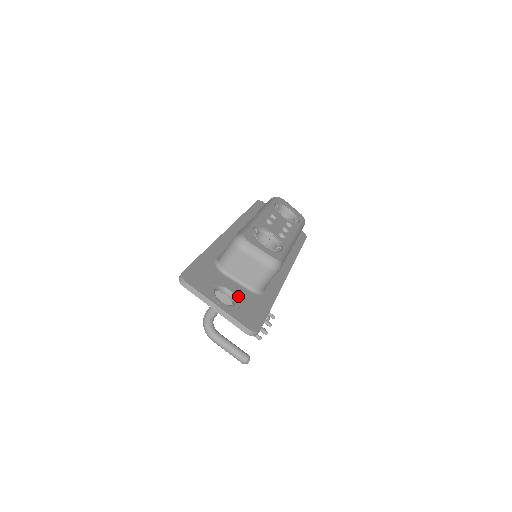
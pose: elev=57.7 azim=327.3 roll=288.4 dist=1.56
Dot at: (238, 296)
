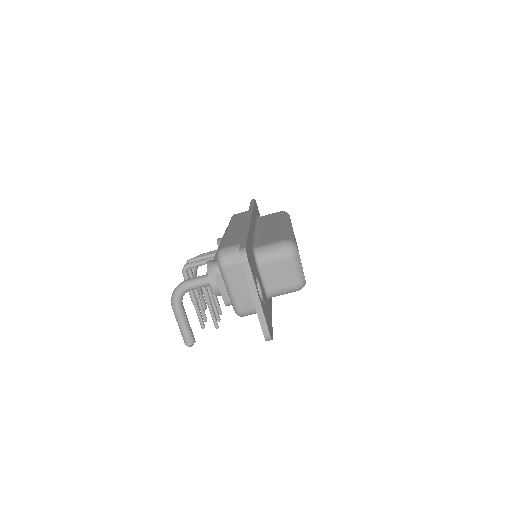
Dot at: (263, 295)
